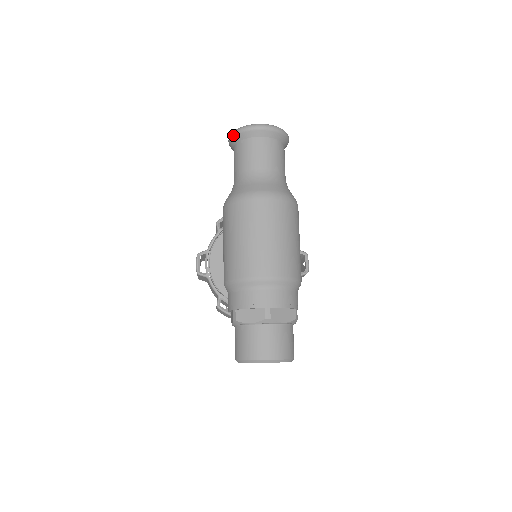
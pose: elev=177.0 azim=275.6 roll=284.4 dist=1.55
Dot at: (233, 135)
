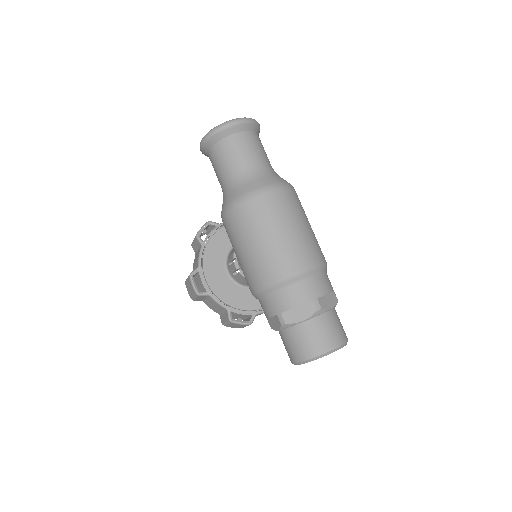
Dot at: (208, 138)
